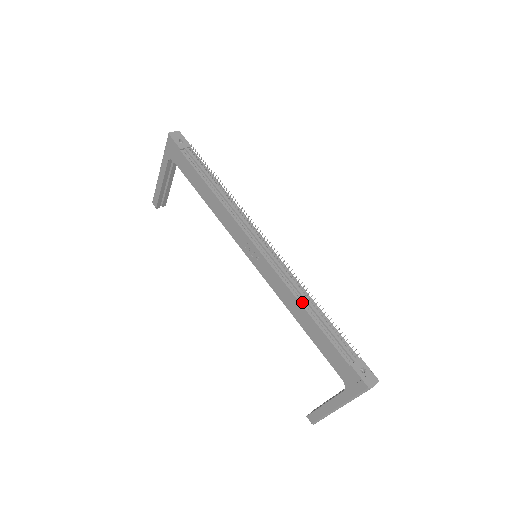
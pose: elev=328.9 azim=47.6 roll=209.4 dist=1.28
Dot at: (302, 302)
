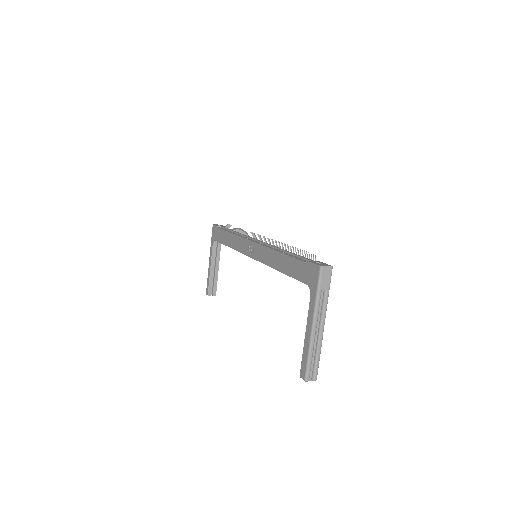
Dot at: (278, 250)
